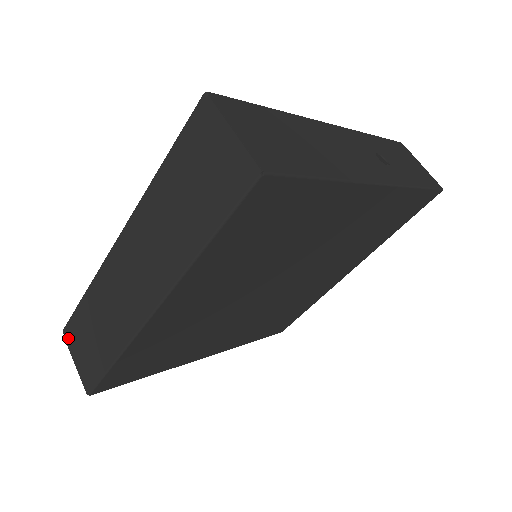
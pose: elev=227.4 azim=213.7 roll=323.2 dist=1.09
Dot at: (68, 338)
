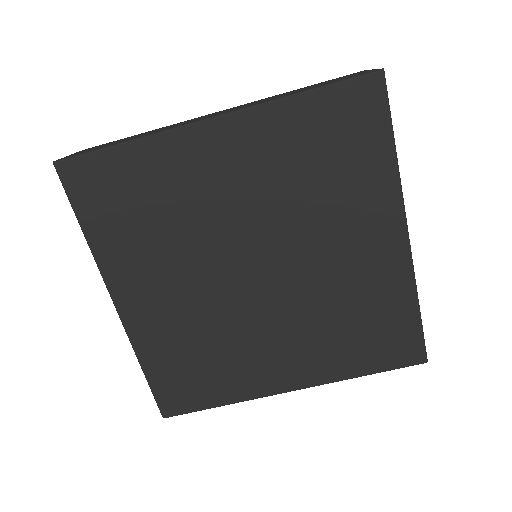
Dot at: occluded
